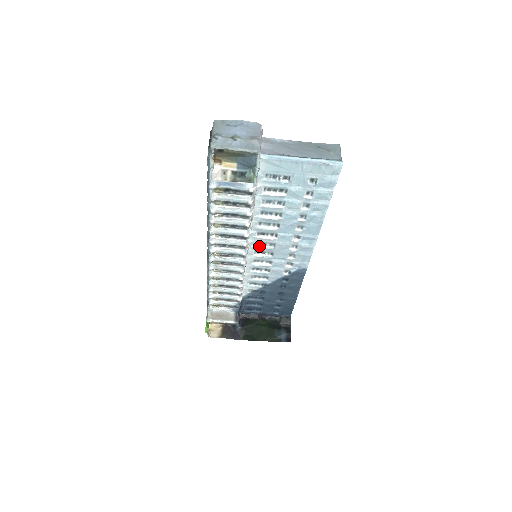
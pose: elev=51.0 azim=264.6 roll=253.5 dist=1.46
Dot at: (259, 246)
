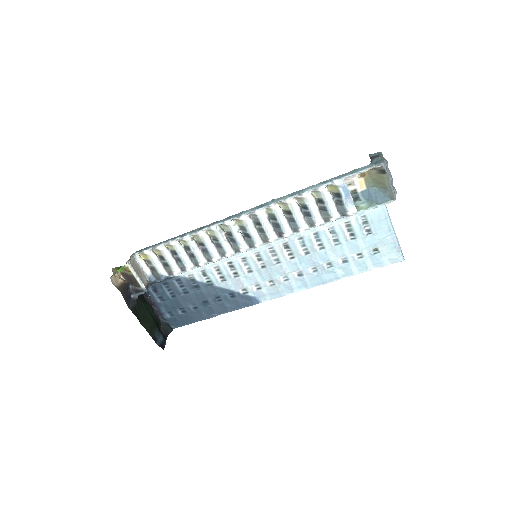
Dot at: (268, 252)
